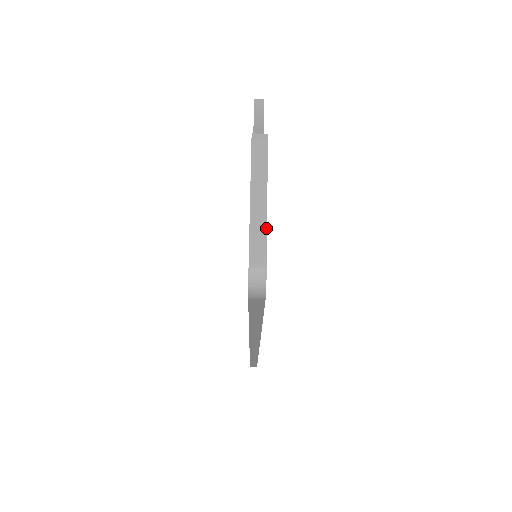
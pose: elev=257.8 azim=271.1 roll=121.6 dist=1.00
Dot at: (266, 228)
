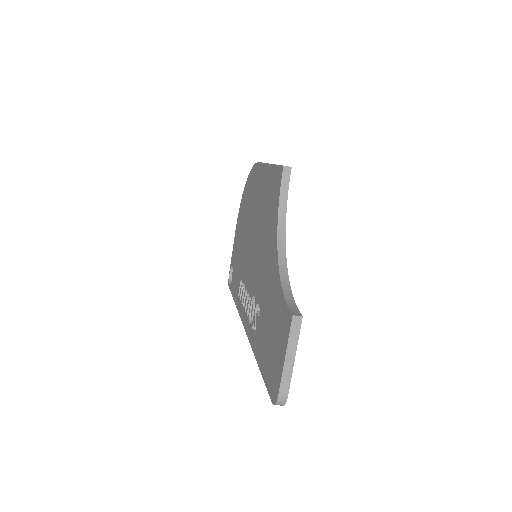
Dot at: occluded
